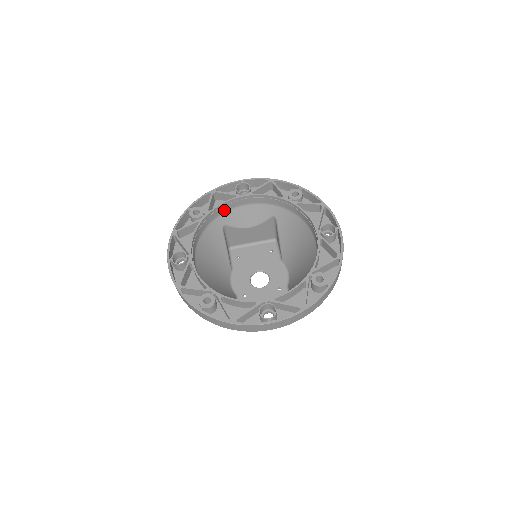
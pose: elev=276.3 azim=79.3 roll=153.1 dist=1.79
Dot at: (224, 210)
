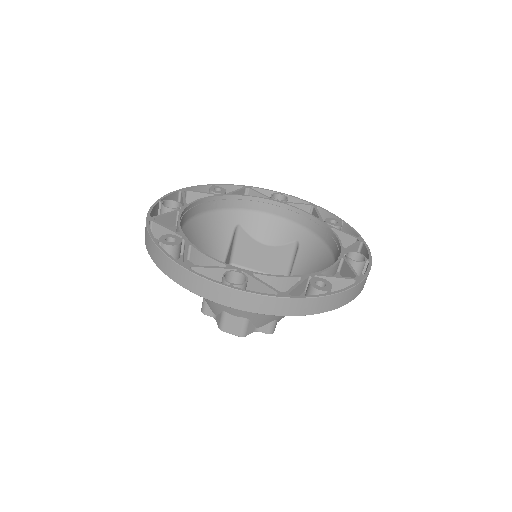
Dot at: (248, 207)
